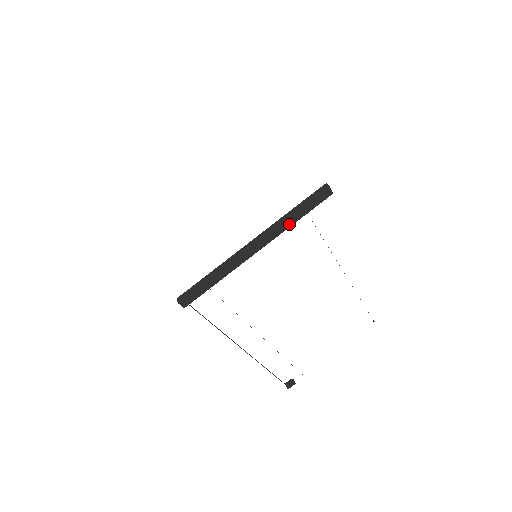
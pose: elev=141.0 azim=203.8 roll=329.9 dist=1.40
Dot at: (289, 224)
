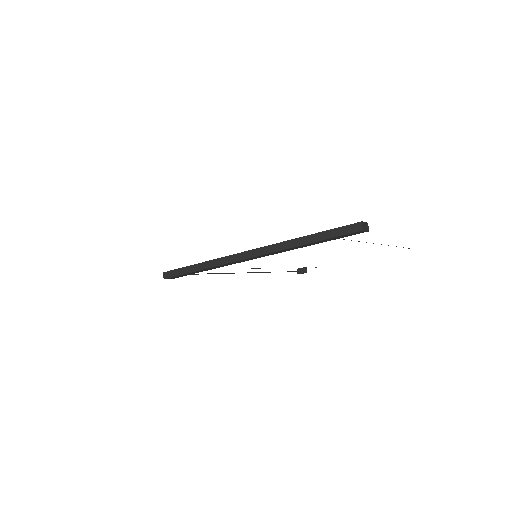
Dot at: (300, 247)
